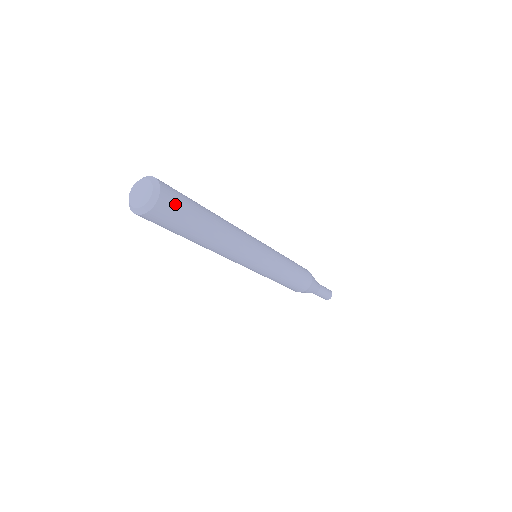
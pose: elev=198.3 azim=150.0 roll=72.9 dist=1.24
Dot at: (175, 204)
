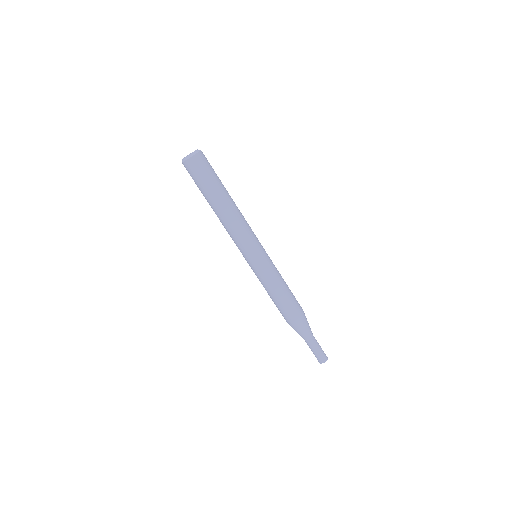
Dot at: occluded
